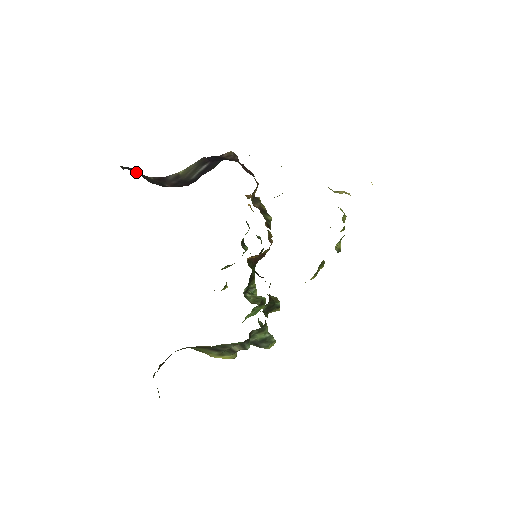
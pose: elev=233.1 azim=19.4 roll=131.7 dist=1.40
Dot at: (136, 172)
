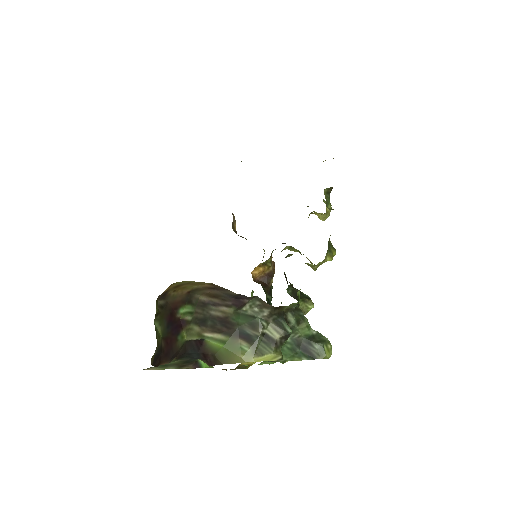
Dot at: occluded
